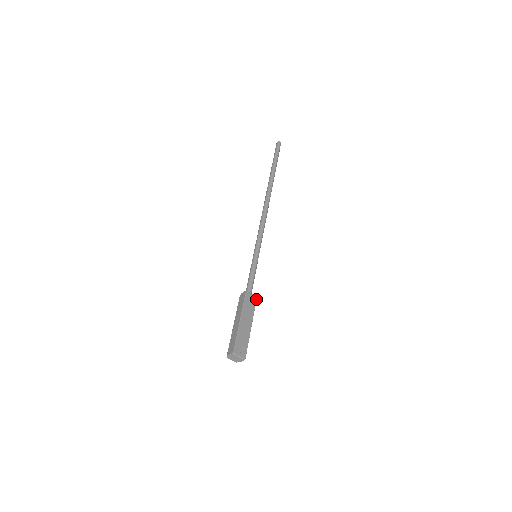
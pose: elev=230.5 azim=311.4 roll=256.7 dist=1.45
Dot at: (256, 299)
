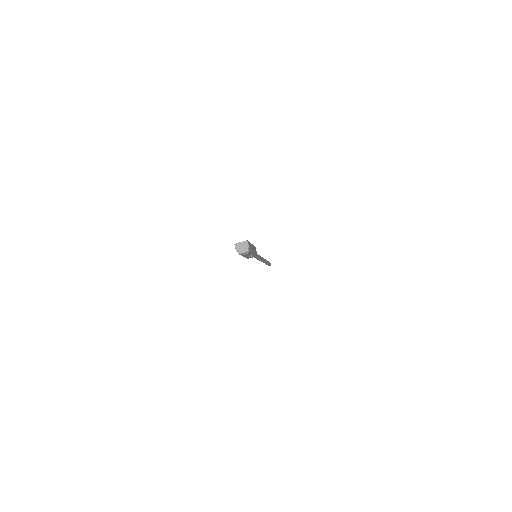
Dot at: occluded
